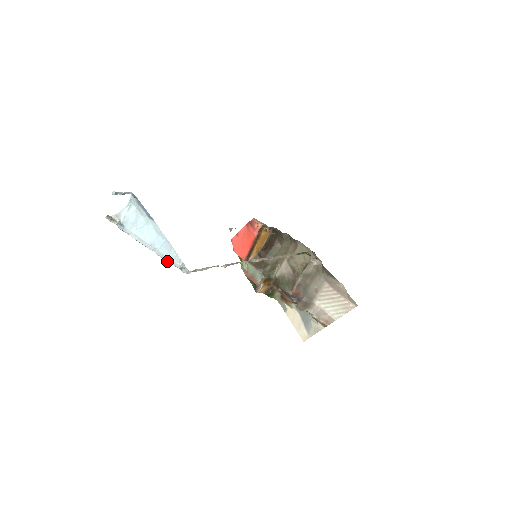
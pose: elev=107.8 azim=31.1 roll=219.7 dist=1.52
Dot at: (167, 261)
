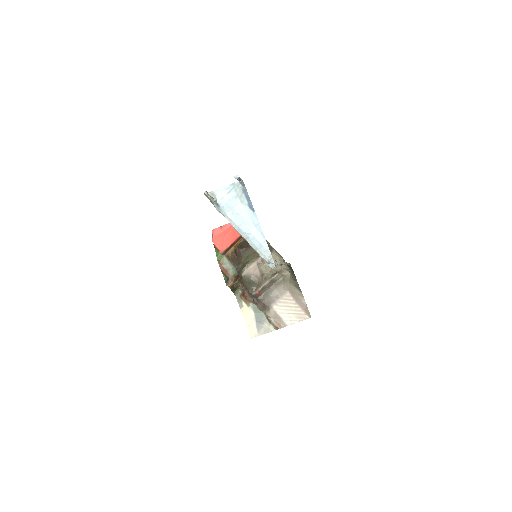
Dot at: (257, 252)
